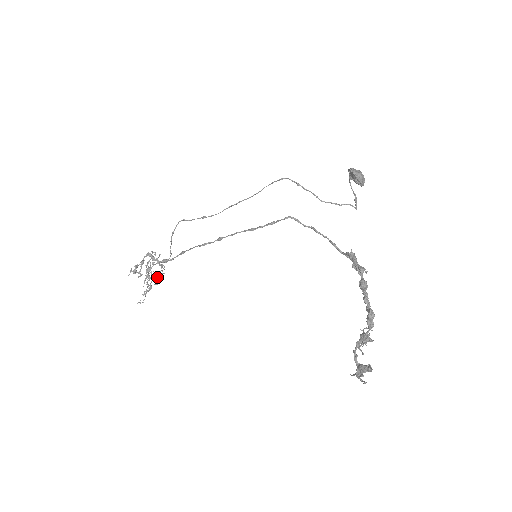
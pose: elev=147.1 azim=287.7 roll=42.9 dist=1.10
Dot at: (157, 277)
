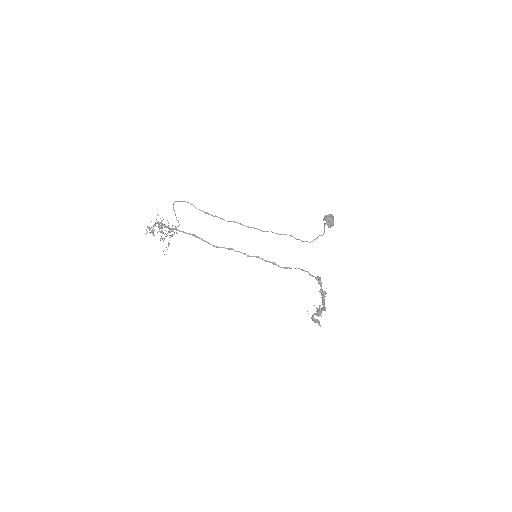
Dot at: (169, 232)
